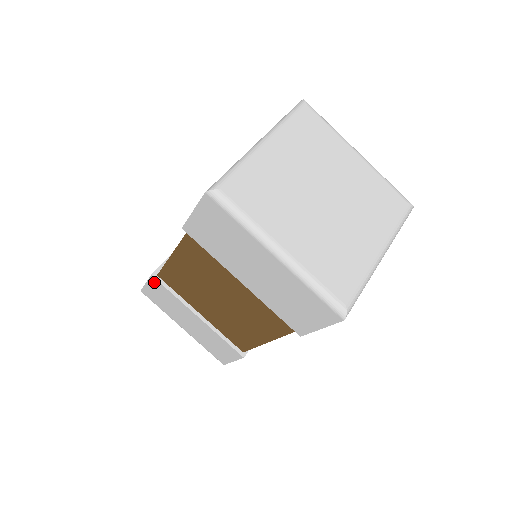
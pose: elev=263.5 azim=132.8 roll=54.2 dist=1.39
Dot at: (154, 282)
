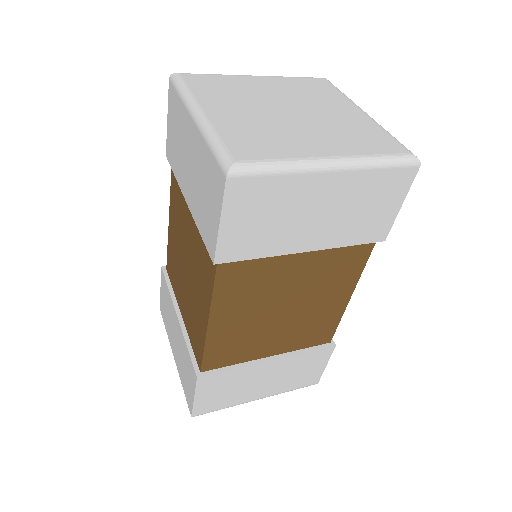
Dot at: (163, 279)
